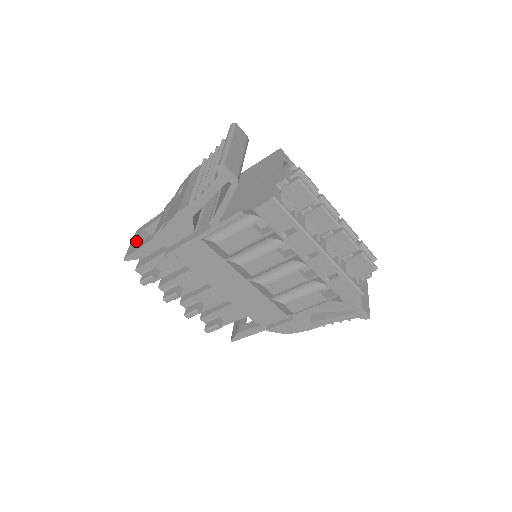
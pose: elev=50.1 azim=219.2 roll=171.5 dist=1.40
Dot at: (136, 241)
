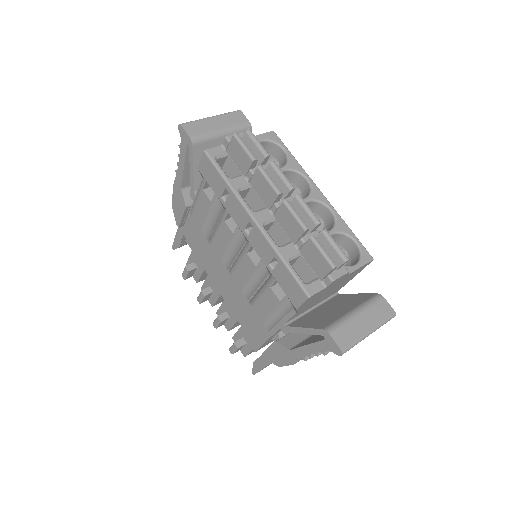
Dot at: occluded
